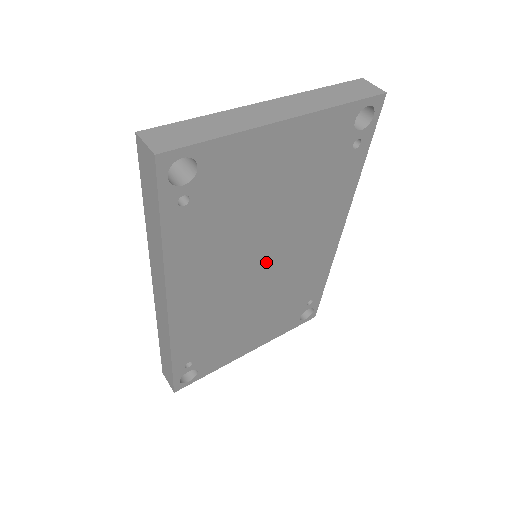
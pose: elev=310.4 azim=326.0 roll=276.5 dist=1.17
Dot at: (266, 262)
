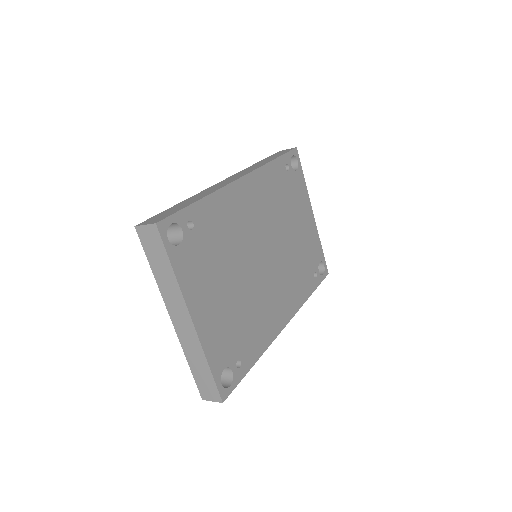
Dot at: (267, 256)
